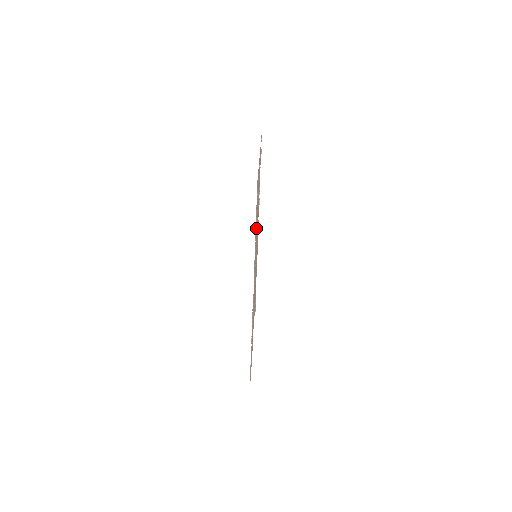
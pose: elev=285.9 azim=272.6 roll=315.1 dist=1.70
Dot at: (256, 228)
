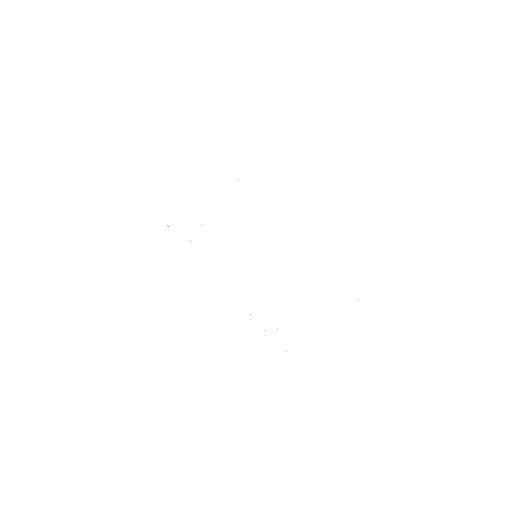
Dot at: occluded
